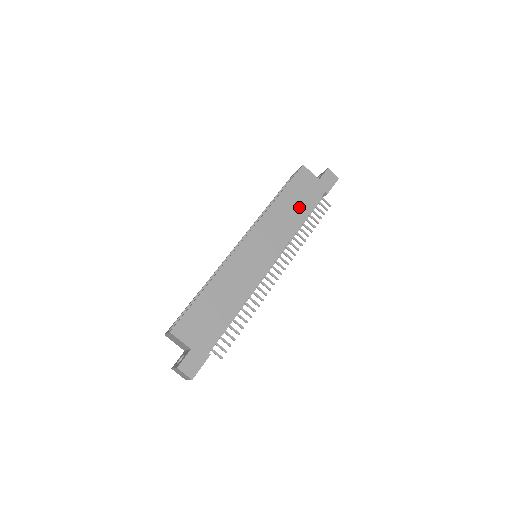
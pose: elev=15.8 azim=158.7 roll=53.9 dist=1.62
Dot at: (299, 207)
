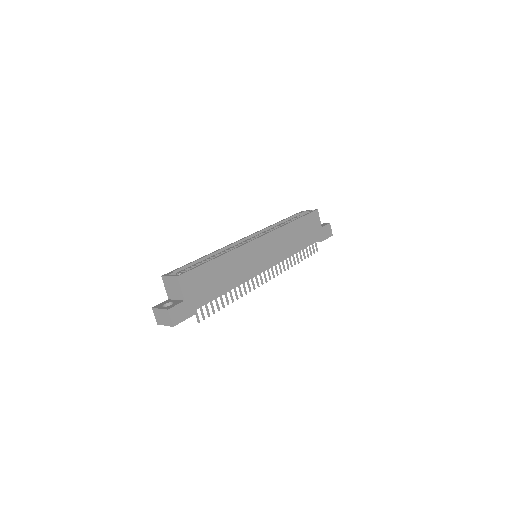
Dot at: (302, 239)
